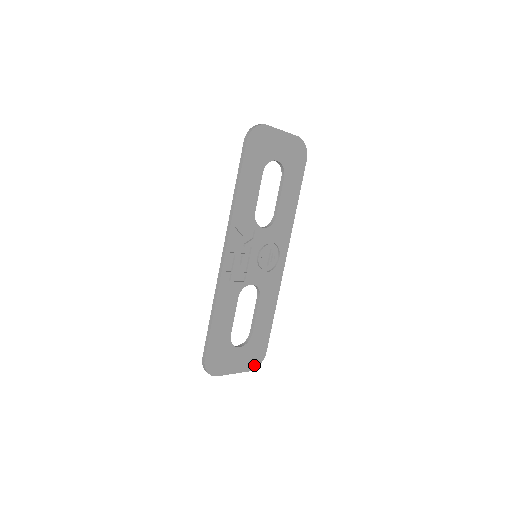
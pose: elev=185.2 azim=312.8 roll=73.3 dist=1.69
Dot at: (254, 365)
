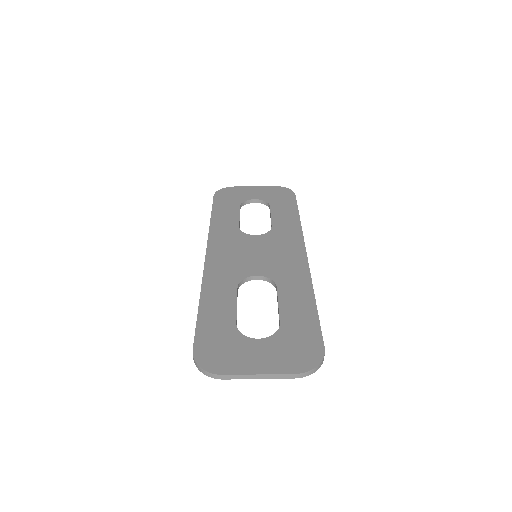
Dot at: occluded
